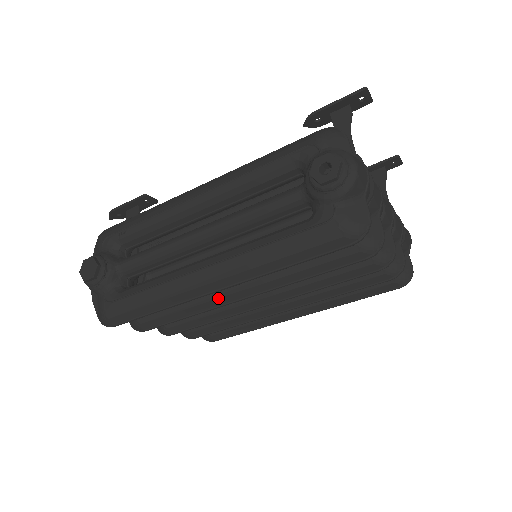
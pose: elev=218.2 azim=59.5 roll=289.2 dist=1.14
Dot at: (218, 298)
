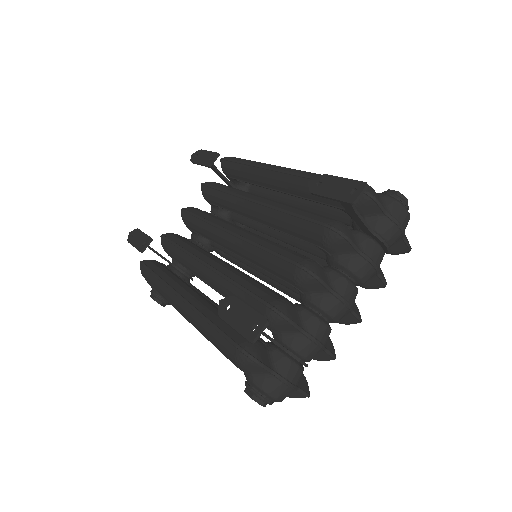
Dot at: occluded
